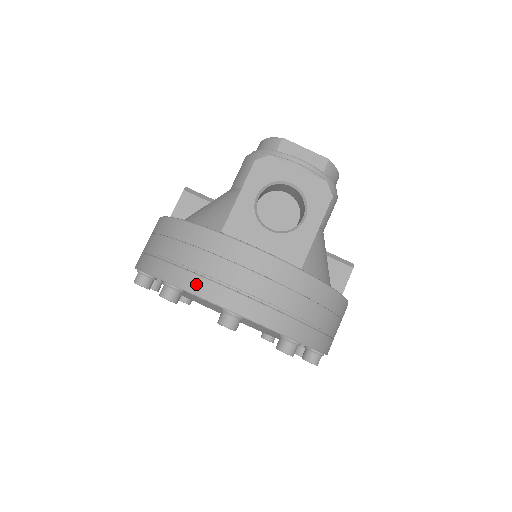
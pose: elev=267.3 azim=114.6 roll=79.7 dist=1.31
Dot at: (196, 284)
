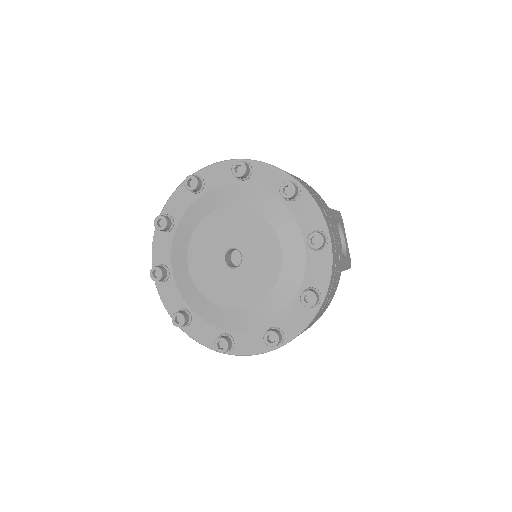
Dot at: (319, 204)
